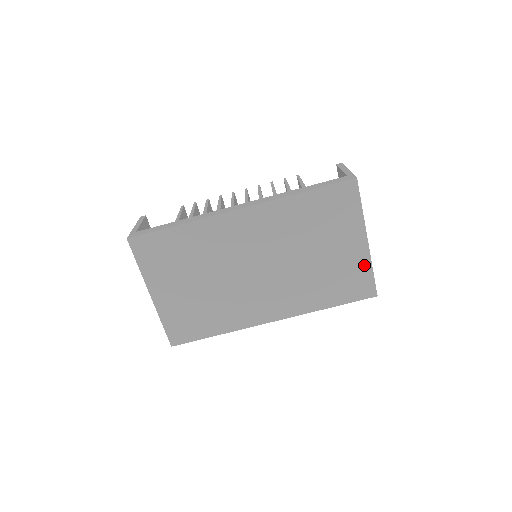
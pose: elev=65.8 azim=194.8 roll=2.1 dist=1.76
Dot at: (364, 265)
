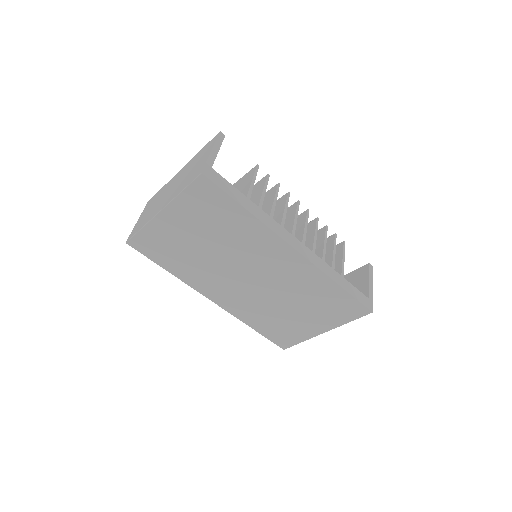
Dot at: (303, 336)
